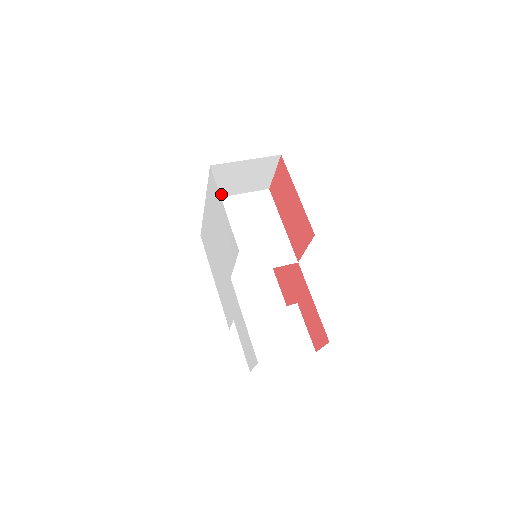
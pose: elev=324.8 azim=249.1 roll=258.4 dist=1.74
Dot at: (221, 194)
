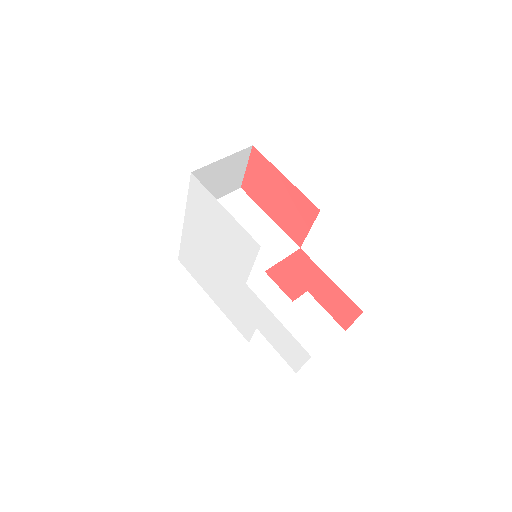
Dot at: occluded
